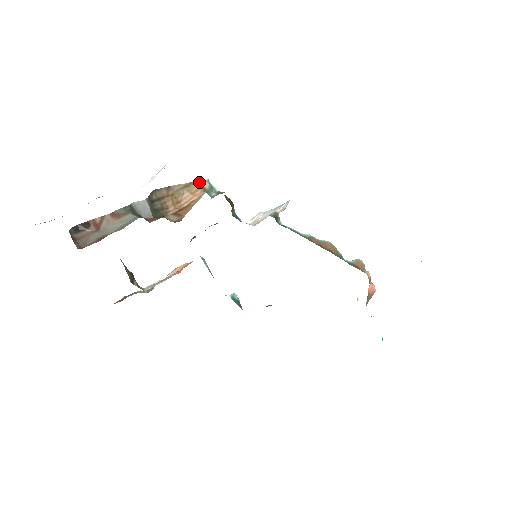
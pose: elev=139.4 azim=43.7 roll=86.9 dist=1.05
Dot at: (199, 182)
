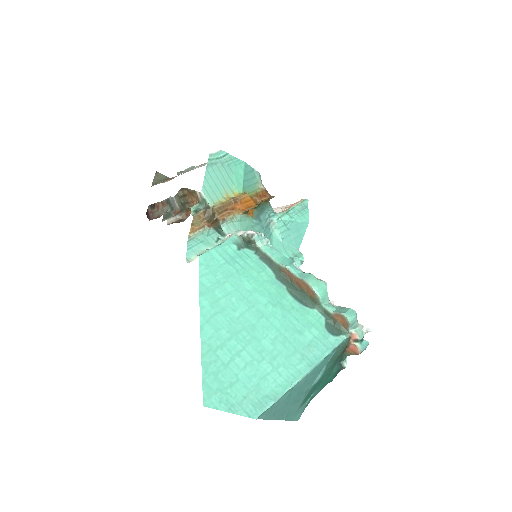
Dot at: (197, 192)
